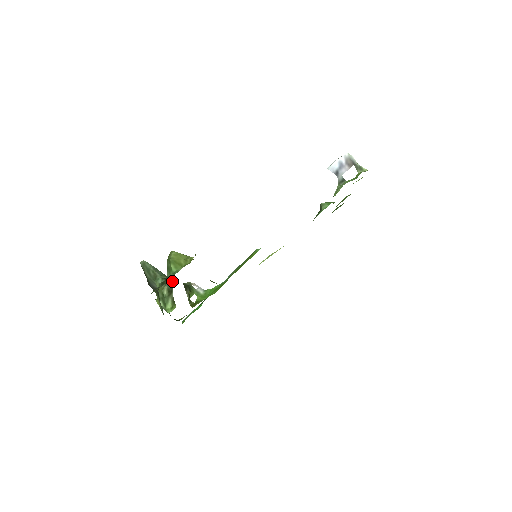
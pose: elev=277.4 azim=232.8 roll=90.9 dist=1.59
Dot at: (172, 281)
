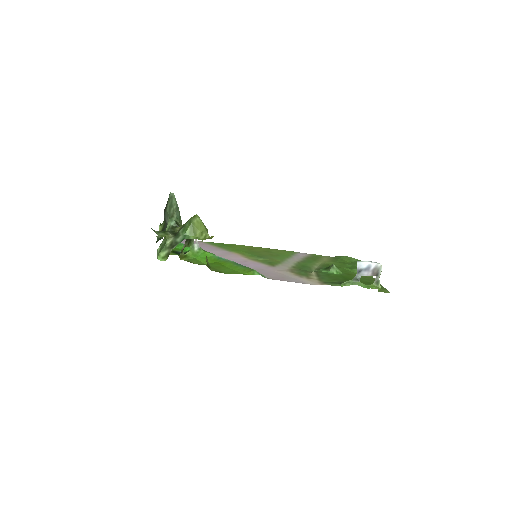
Dot at: (179, 240)
